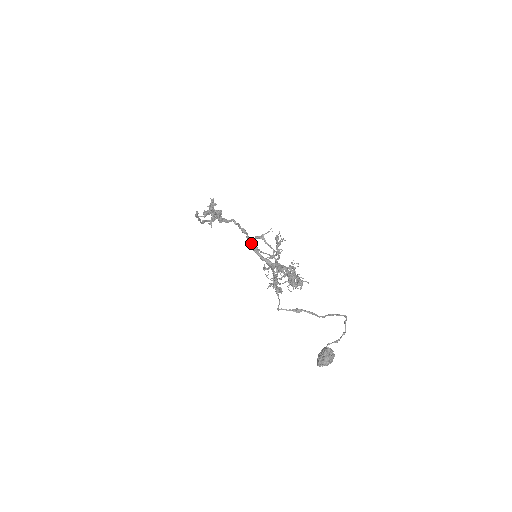
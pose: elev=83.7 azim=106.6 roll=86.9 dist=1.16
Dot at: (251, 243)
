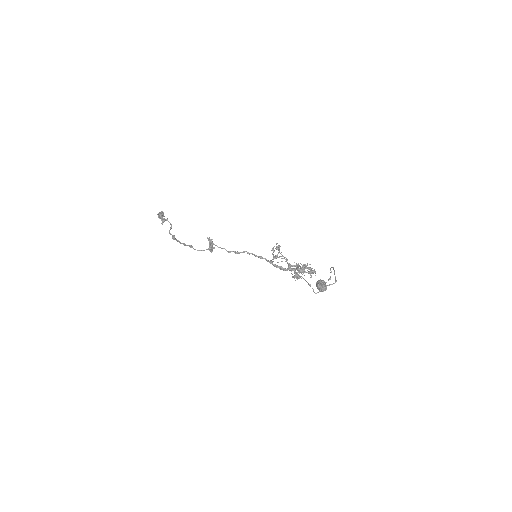
Dot at: (275, 265)
